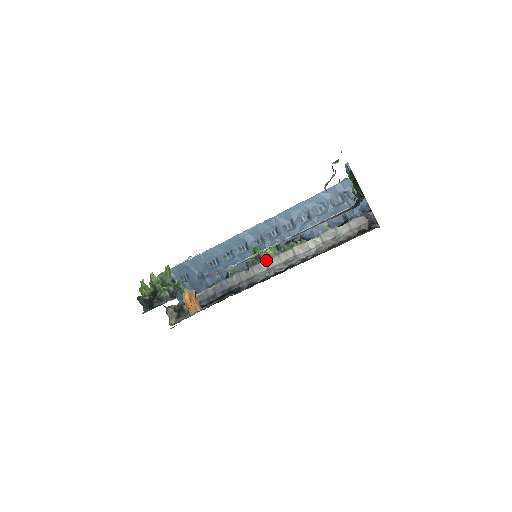
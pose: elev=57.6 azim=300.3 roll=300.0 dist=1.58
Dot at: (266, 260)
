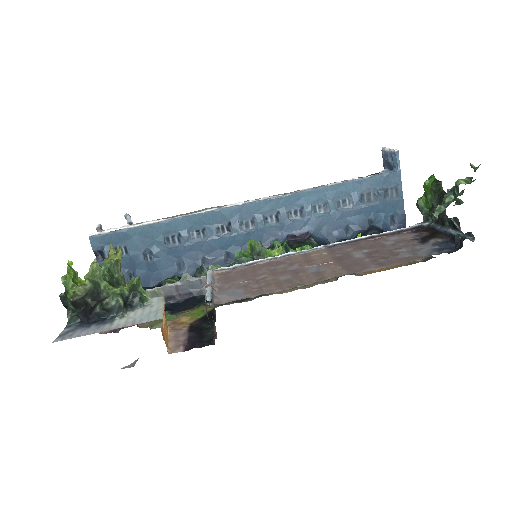
Dot at: occluded
